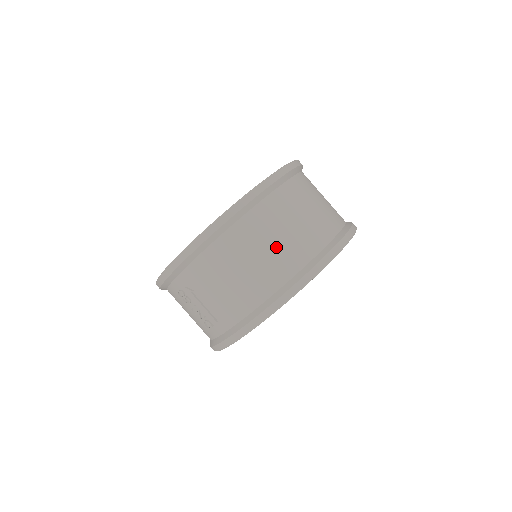
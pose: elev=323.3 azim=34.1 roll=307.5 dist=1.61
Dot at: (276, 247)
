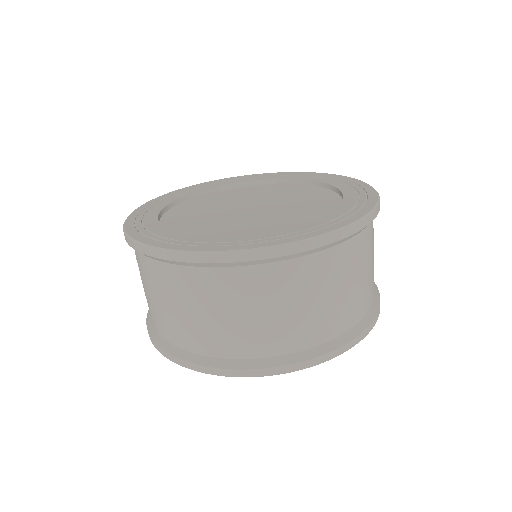
Dot at: (196, 319)
